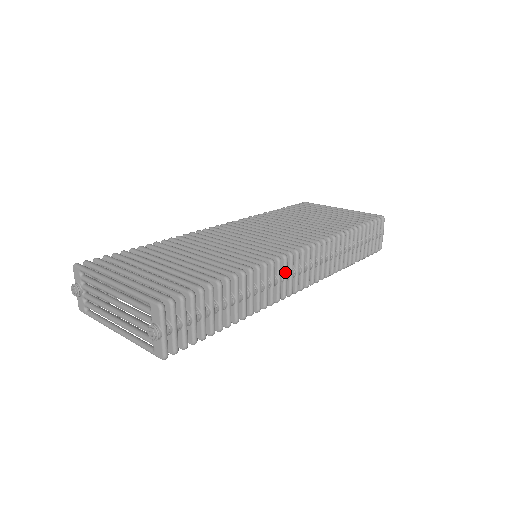
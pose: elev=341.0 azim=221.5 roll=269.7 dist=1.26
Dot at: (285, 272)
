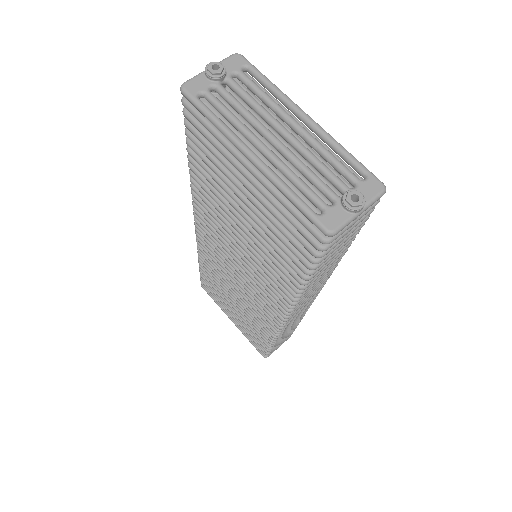
Dot at: (315, 291)
